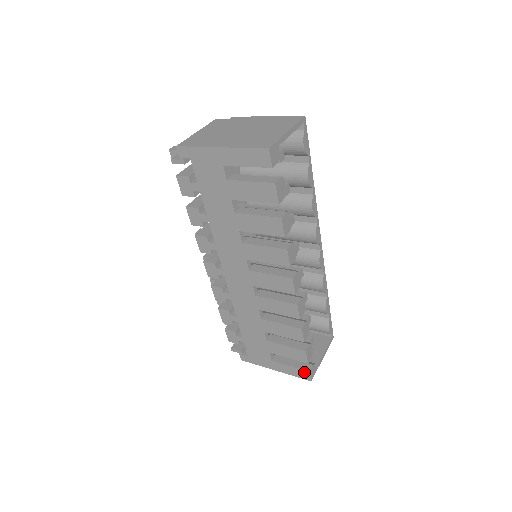
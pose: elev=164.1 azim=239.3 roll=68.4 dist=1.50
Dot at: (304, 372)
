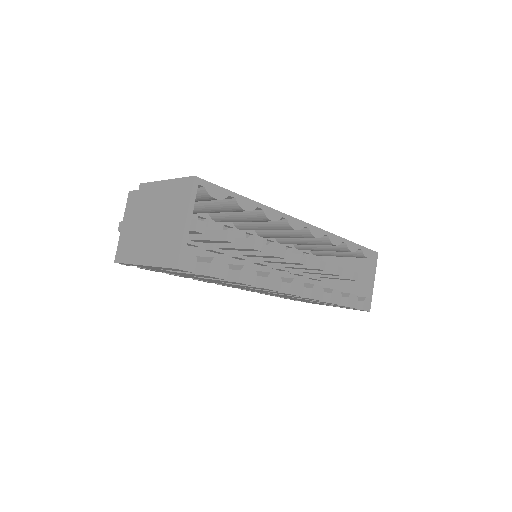
Dot at: occluded
